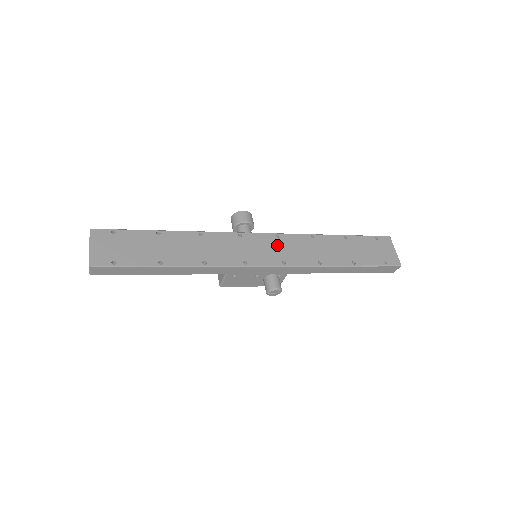
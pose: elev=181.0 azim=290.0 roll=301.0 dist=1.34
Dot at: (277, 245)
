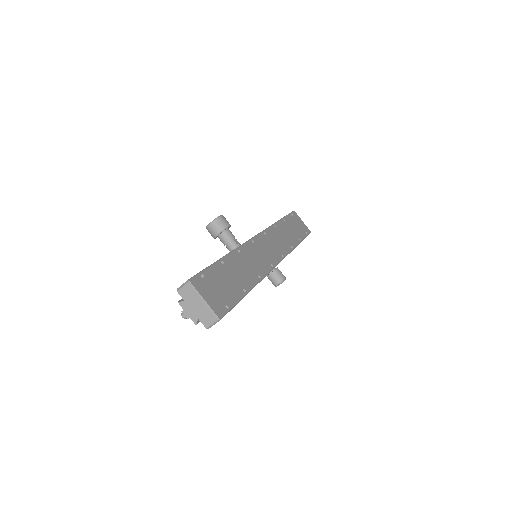
Dot at: (270, 242)
